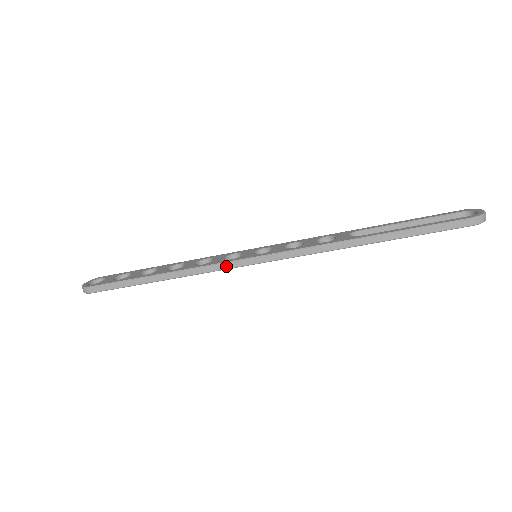
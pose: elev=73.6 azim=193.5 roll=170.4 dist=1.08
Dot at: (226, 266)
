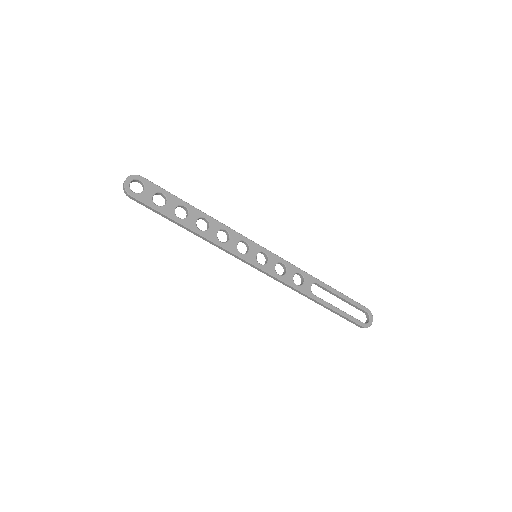
Dot at: (235, 256)
